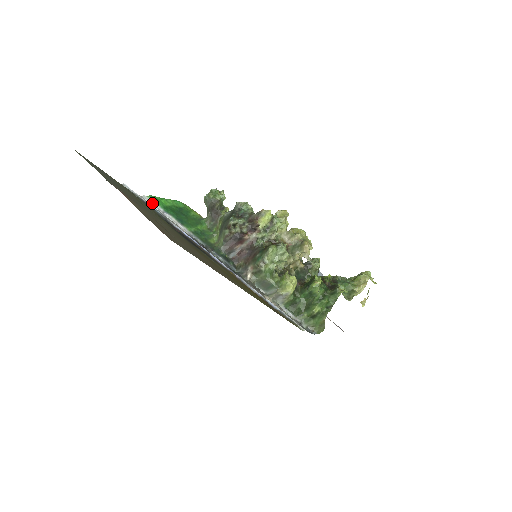
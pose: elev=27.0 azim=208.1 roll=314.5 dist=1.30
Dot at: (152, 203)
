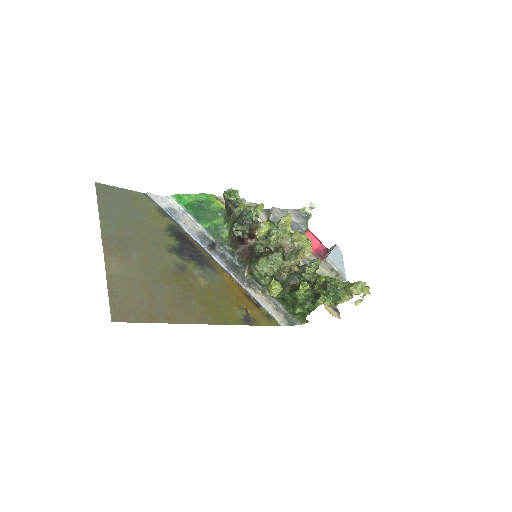
Dot at: (174, 203)
